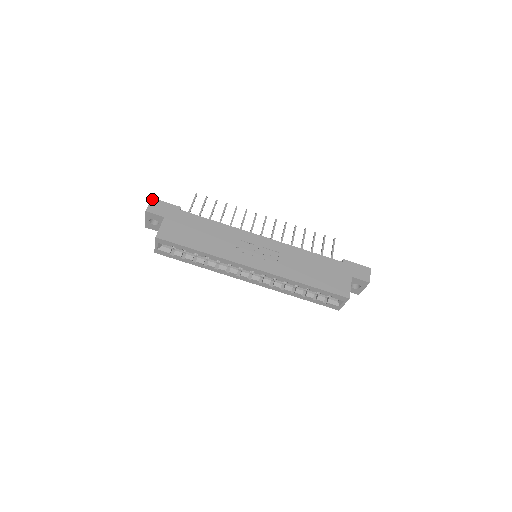
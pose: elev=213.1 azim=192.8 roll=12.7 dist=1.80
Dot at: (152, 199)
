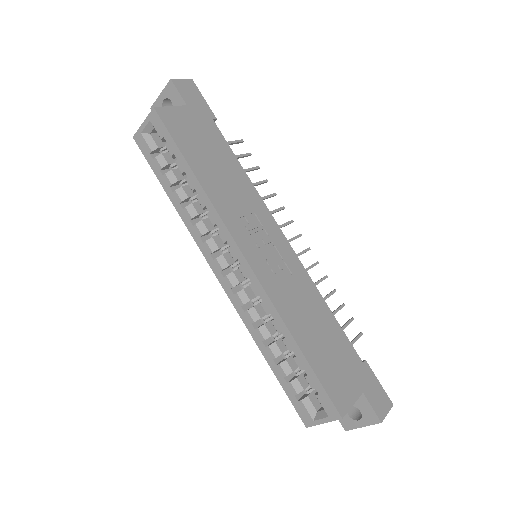
Dot at: (191, 80)
